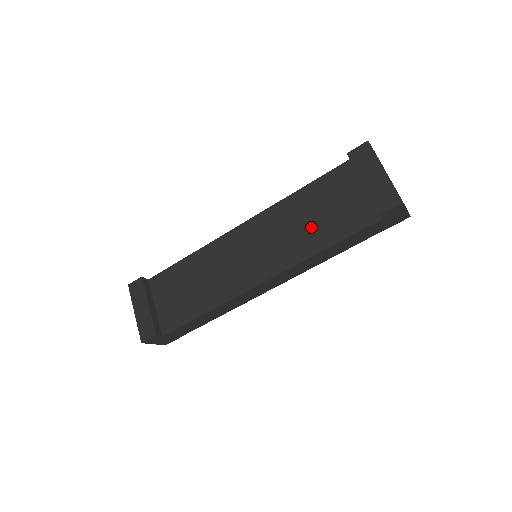
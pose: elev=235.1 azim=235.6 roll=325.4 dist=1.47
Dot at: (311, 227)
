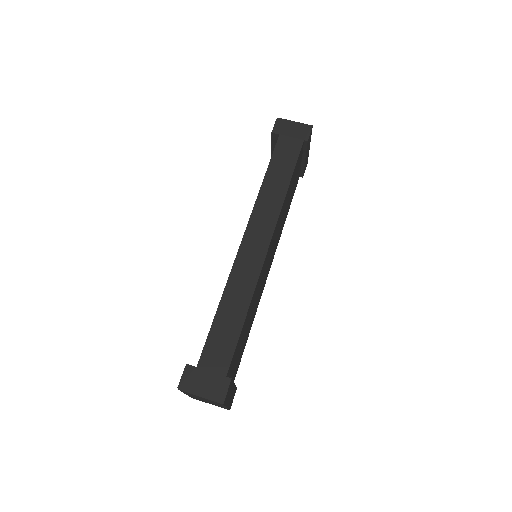
Dot at: occluded
